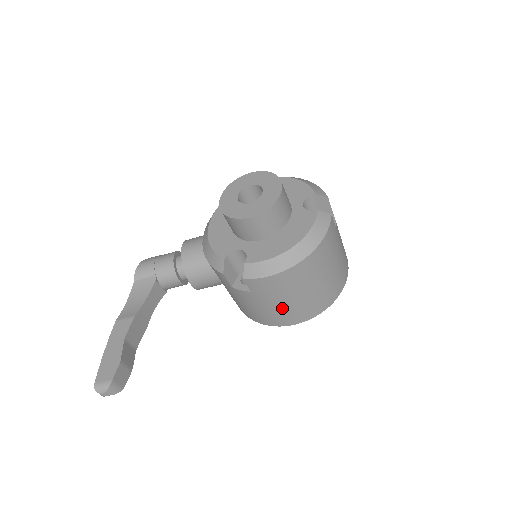
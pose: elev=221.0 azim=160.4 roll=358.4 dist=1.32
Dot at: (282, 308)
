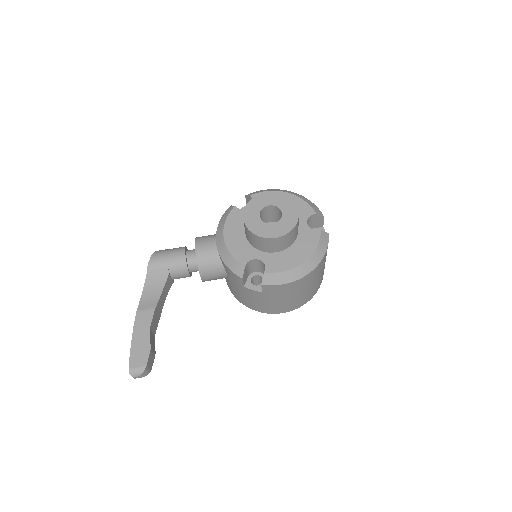
Dot at: (281, 303)
